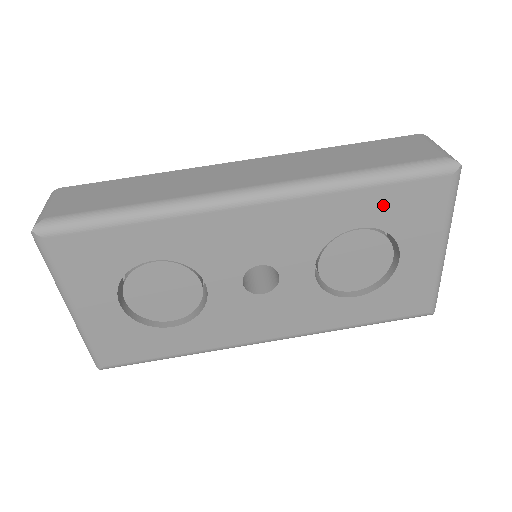
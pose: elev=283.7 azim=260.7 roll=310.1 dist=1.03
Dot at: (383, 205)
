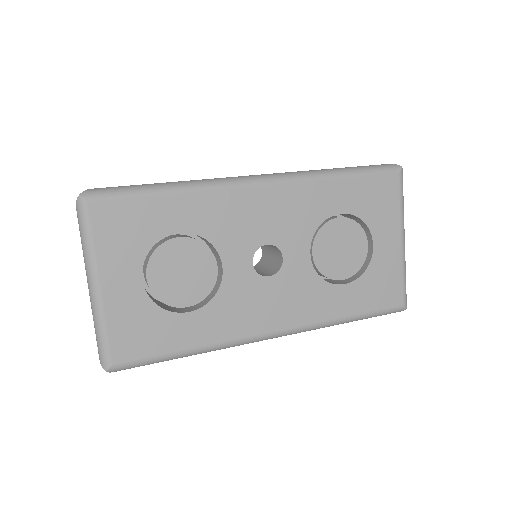
Dot at: (356, 194)
